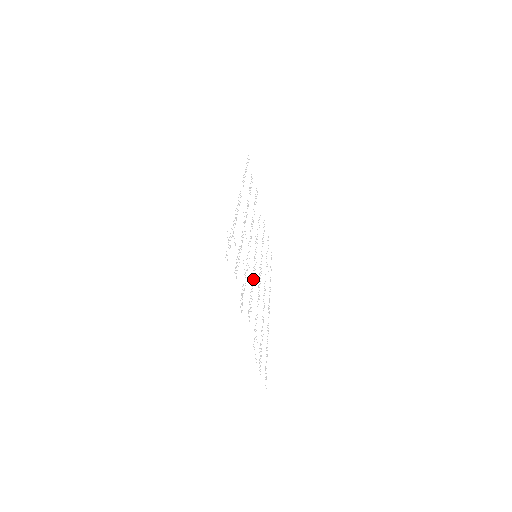
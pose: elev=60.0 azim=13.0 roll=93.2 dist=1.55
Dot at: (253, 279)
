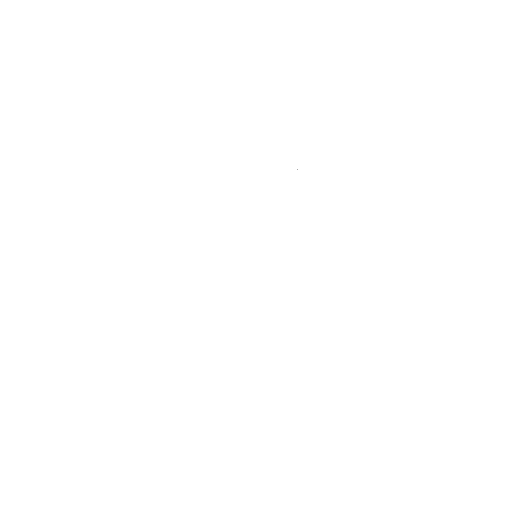
Dot at: (268, 312)
